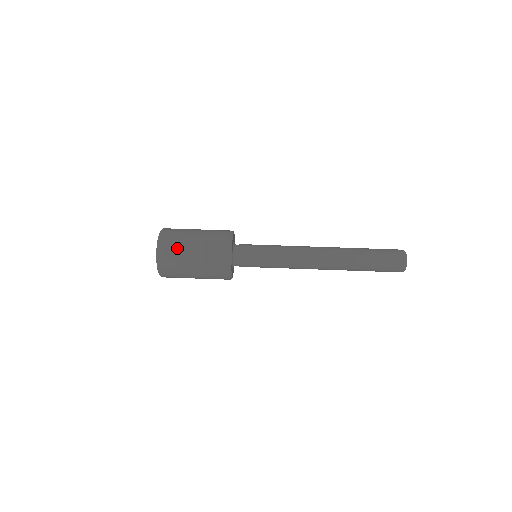
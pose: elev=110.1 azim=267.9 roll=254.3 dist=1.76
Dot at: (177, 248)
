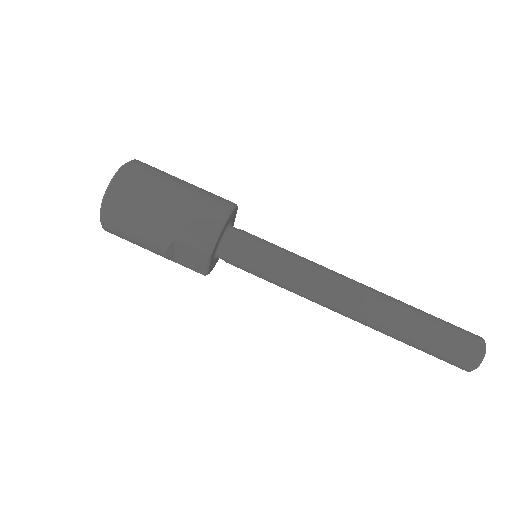
Dot at: (128, 233)
